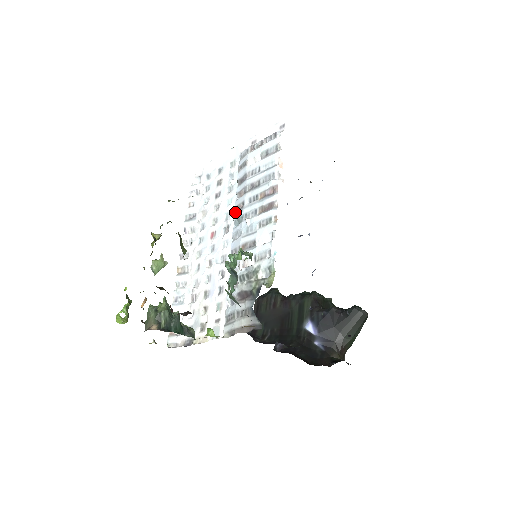
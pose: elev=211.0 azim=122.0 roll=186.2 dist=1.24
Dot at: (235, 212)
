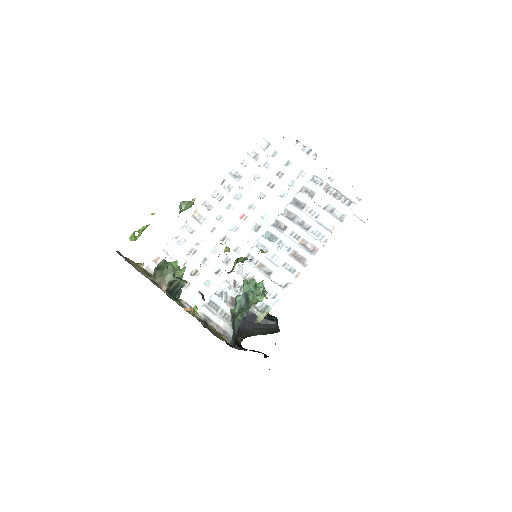
Dot at: (274, 222)
